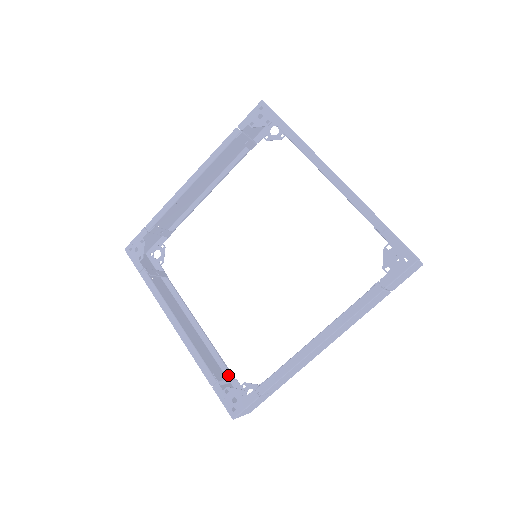
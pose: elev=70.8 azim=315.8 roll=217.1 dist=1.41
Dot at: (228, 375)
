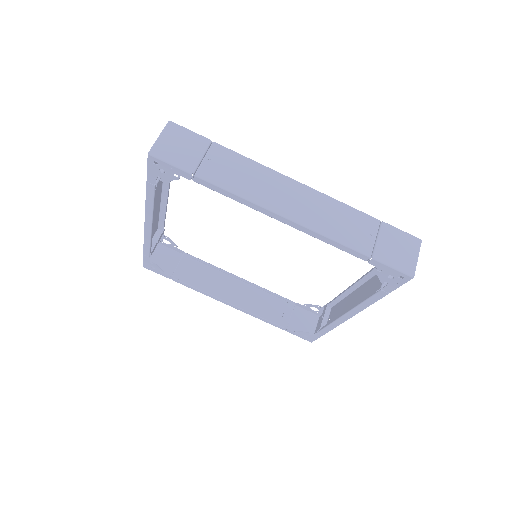
Dot at: (290, 309)
